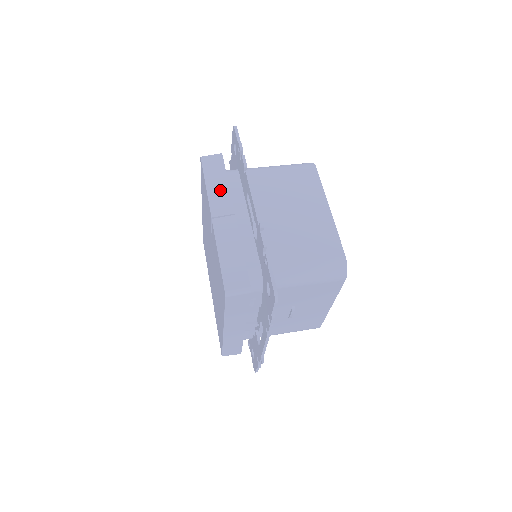
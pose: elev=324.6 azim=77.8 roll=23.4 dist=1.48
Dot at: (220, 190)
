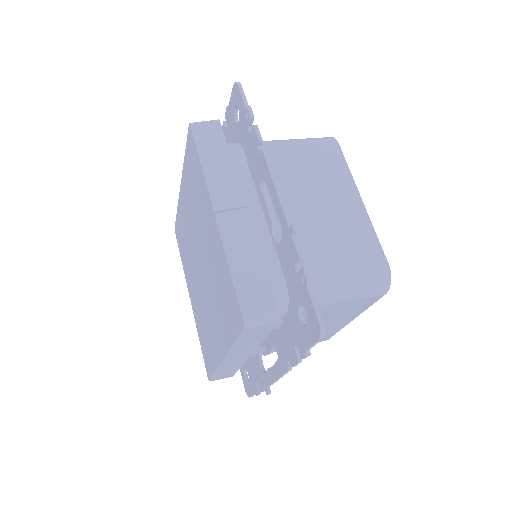
Dot at: (222, 172)
